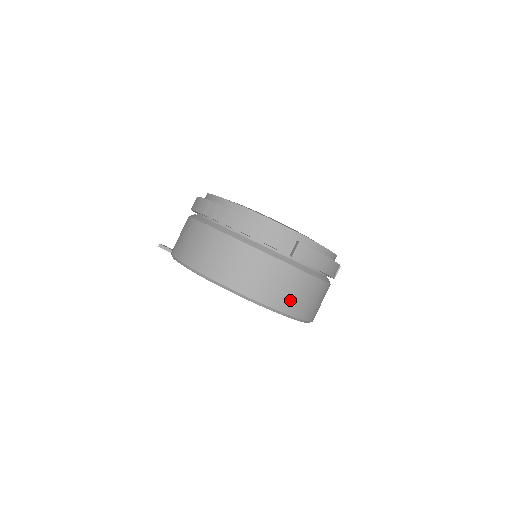
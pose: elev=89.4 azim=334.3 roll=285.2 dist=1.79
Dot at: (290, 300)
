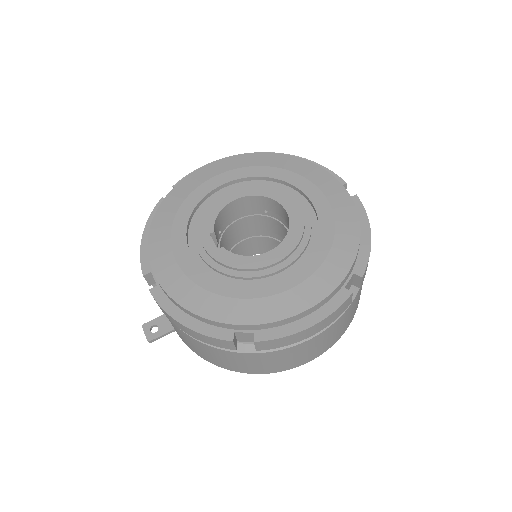
Dot at: occluded
